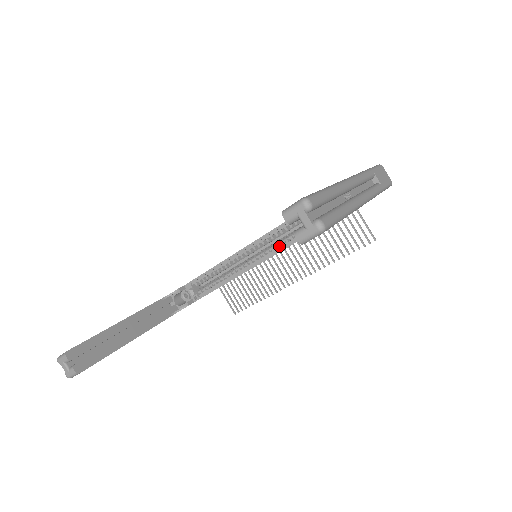
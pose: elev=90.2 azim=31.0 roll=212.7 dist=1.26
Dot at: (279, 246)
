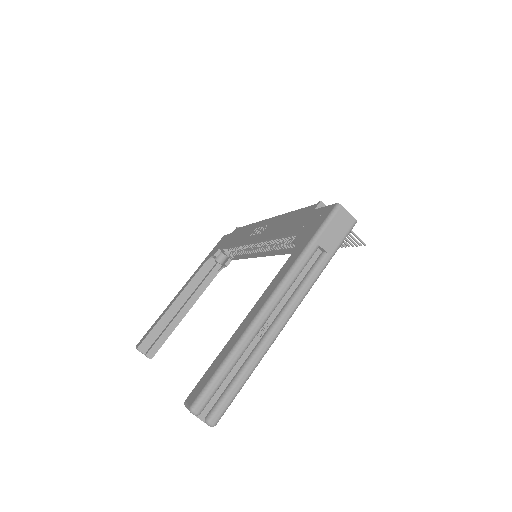
Dot at: (273, 249)
